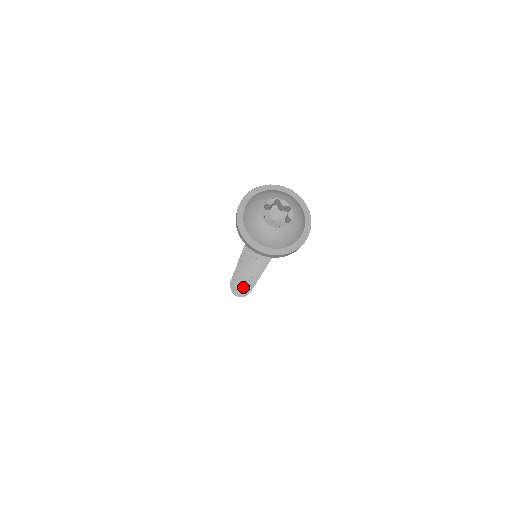
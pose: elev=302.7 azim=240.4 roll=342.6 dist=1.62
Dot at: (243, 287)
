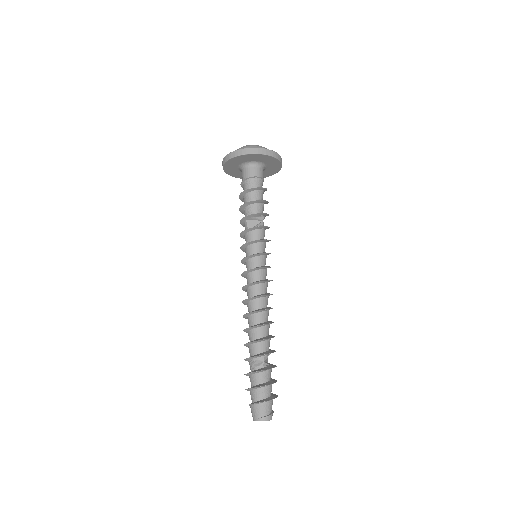
Dot at: (250, 342)
